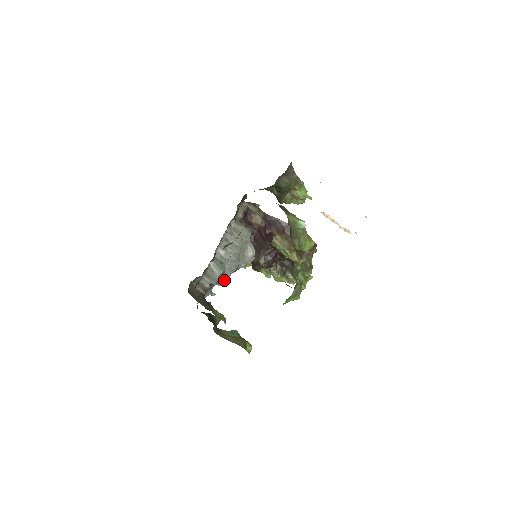
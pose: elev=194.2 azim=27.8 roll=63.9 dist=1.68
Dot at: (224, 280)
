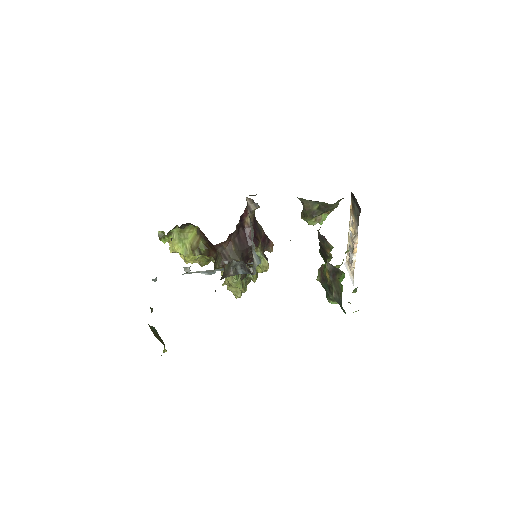
Dot at: occluded
